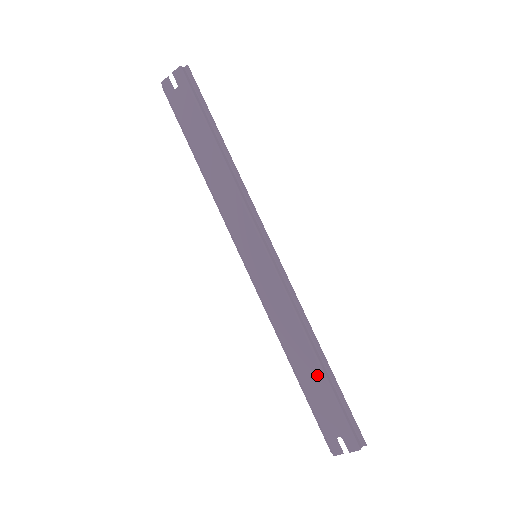
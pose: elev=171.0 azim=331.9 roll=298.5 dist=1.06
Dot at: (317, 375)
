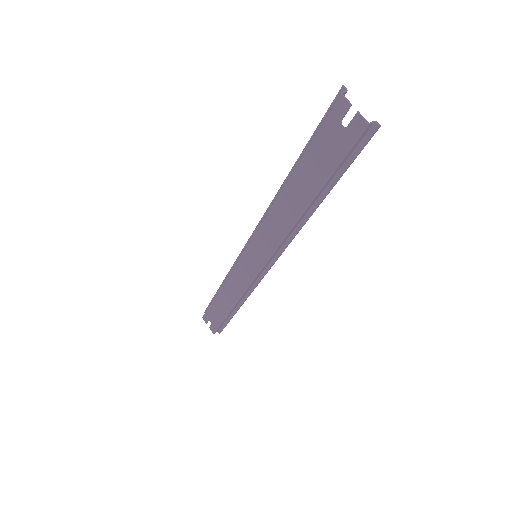
Dot at: (225, 309)
